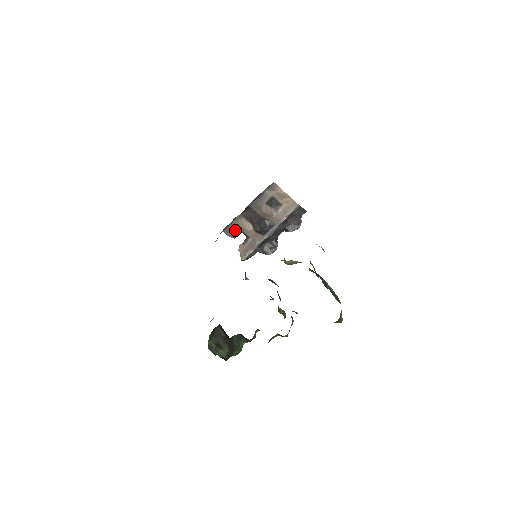
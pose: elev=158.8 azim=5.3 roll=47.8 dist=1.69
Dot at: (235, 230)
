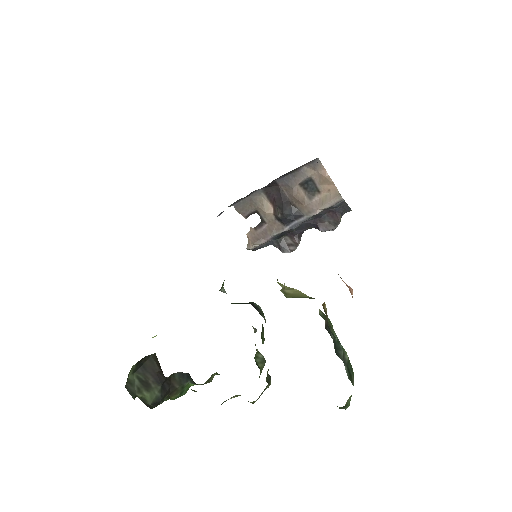
Dot at: (249, 208)
